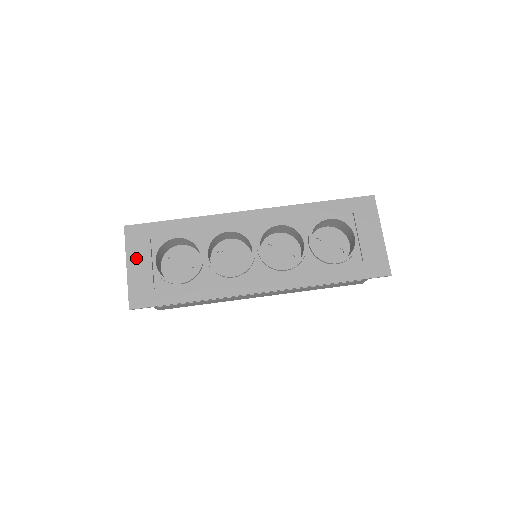
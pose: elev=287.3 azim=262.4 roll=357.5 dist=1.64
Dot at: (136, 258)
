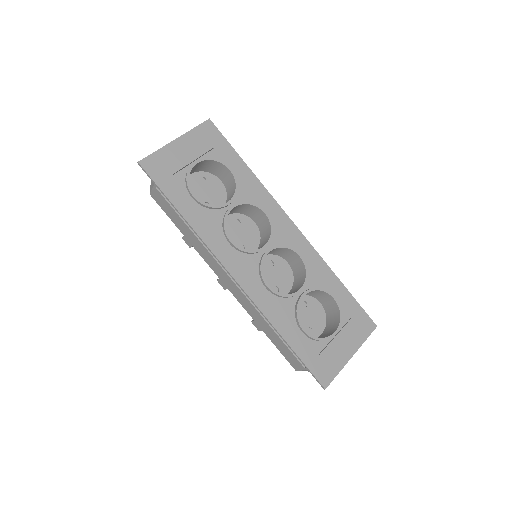
Dot at: (189, 144)
